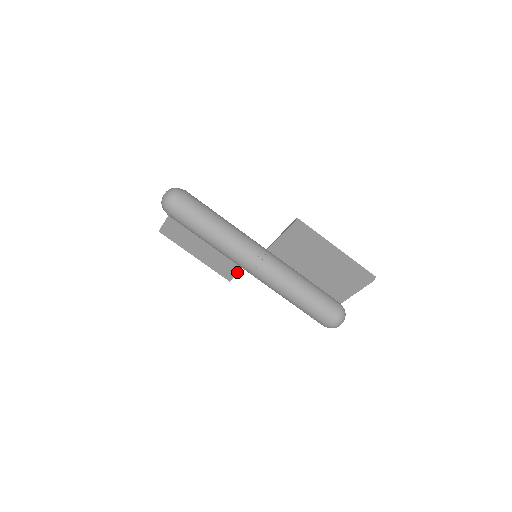
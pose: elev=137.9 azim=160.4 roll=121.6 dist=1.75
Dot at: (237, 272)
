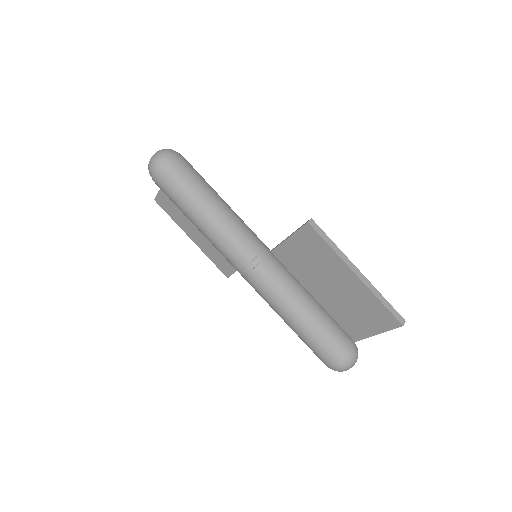
Dot at: occluded
